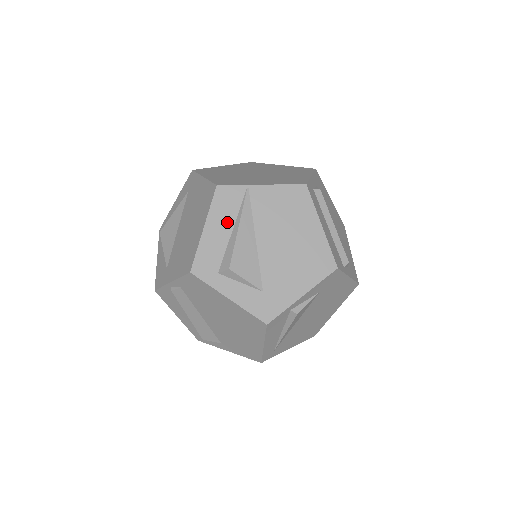
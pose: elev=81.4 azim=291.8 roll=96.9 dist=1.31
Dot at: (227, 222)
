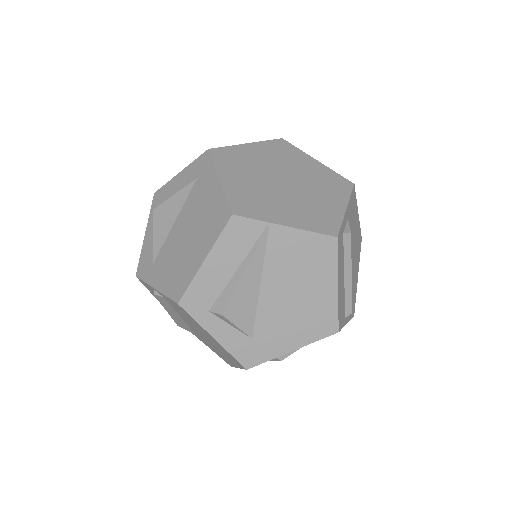
Dot at: (233, 259)
